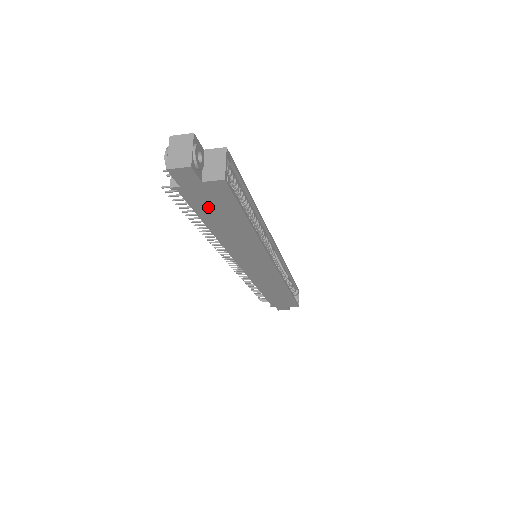
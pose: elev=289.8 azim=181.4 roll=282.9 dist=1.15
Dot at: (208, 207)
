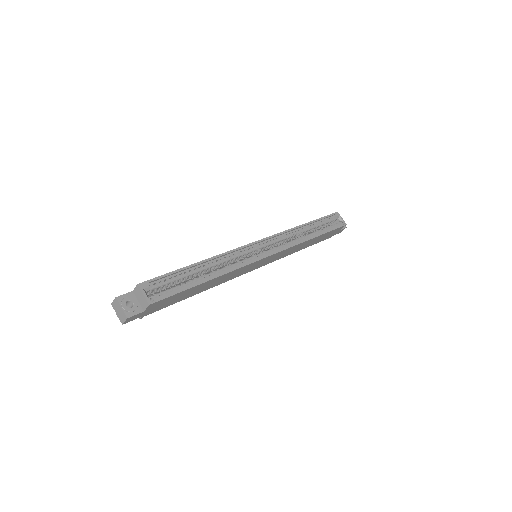
Dot at: (170, 302)
